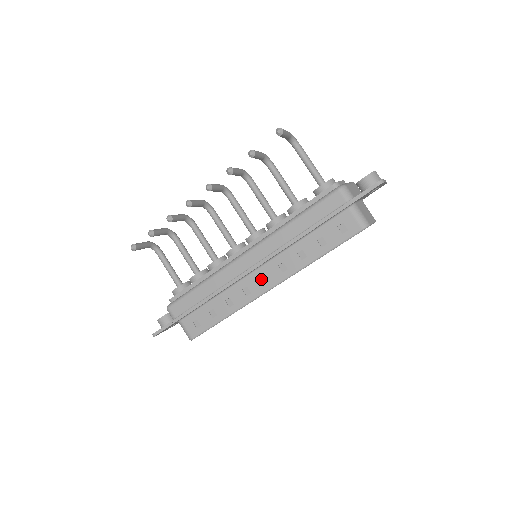
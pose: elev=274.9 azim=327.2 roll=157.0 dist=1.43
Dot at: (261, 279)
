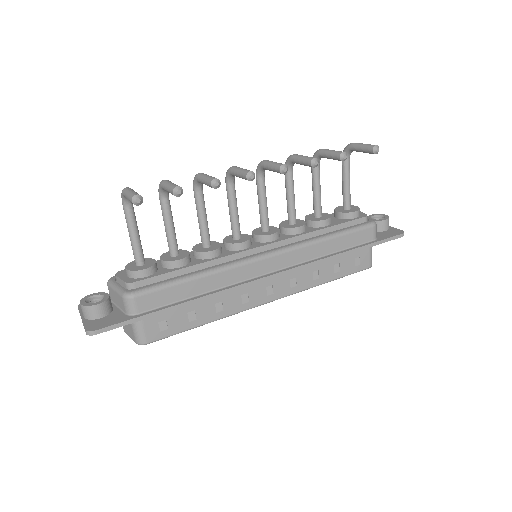
Dot at: (266, 288)
